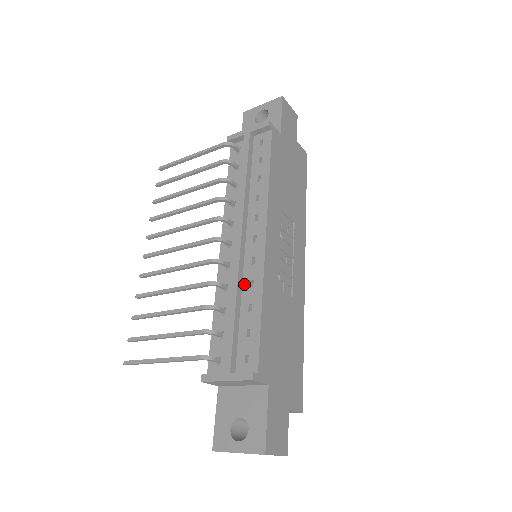
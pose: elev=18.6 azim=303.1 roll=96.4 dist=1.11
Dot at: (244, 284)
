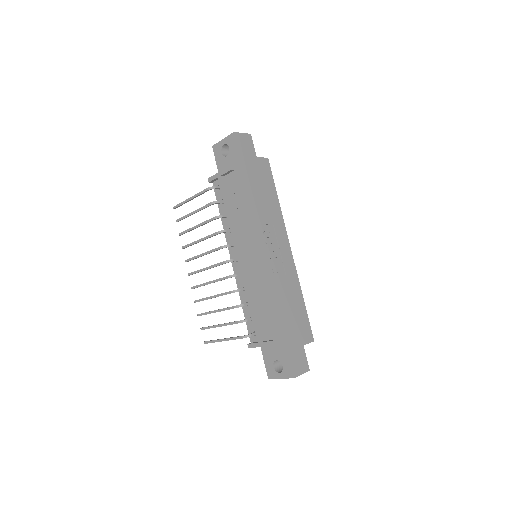
Dot at: (252, 286)
